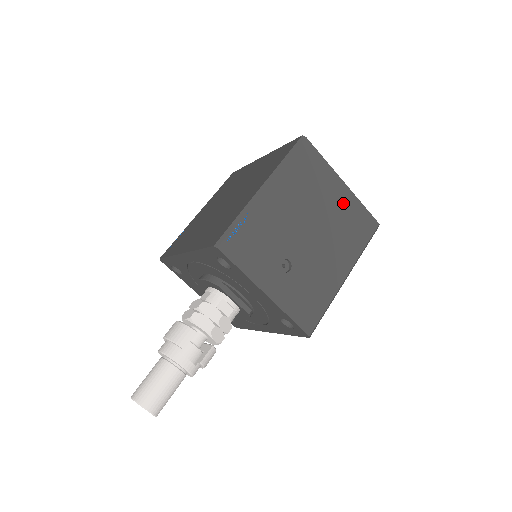
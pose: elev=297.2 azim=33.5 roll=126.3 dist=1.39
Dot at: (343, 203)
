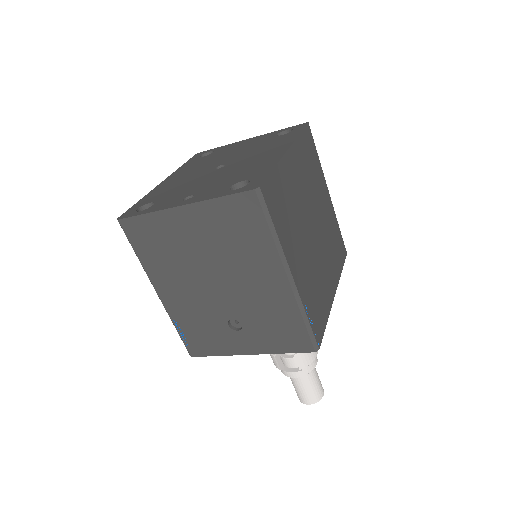
Dot at: (204, 224)
